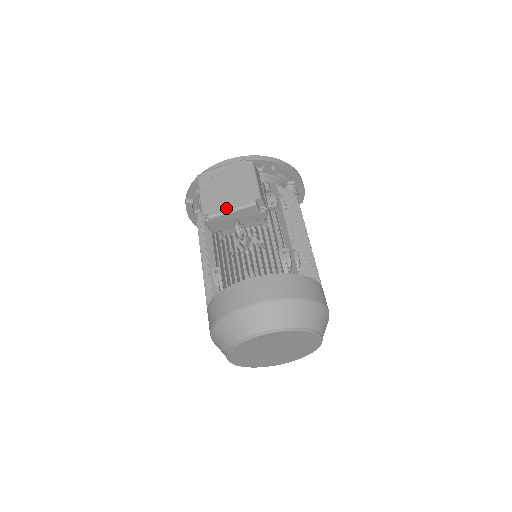
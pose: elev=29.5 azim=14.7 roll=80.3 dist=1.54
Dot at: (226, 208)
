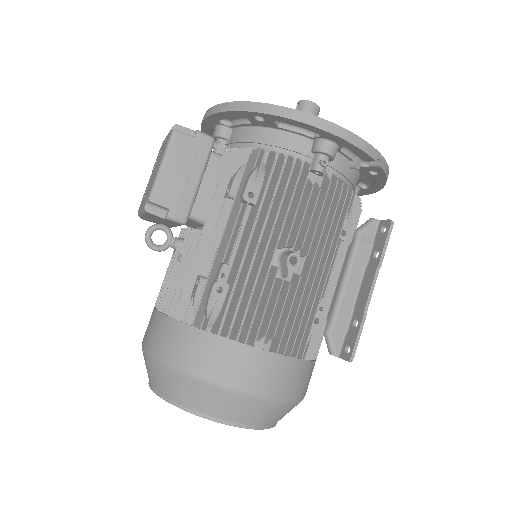
Dot at: (141, 207)
